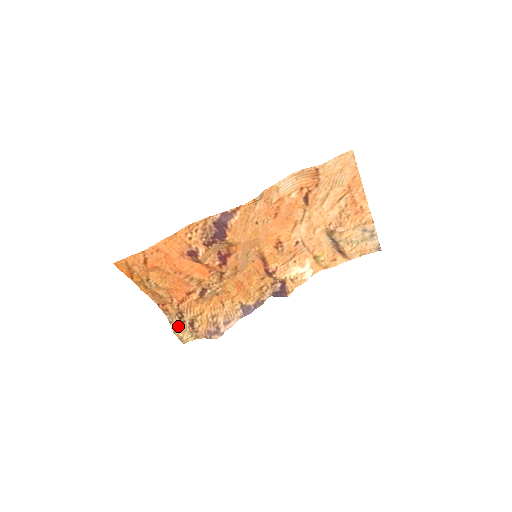
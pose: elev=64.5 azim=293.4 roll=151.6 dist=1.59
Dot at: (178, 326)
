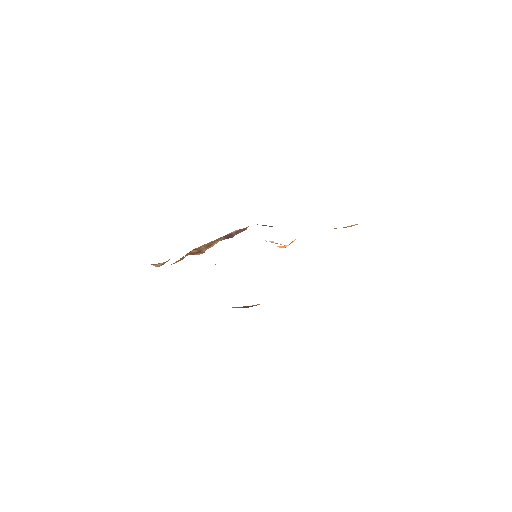
Dot at: (162, 264)
